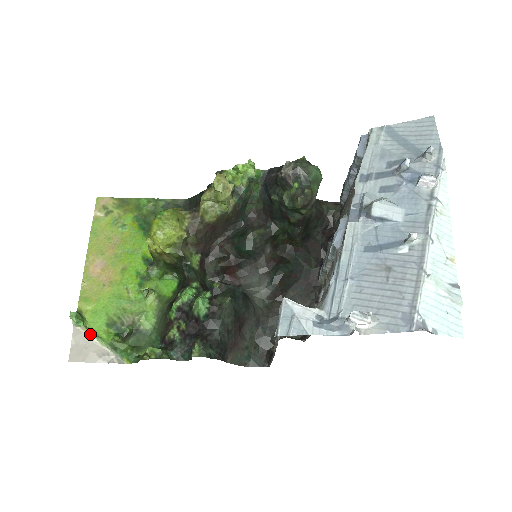
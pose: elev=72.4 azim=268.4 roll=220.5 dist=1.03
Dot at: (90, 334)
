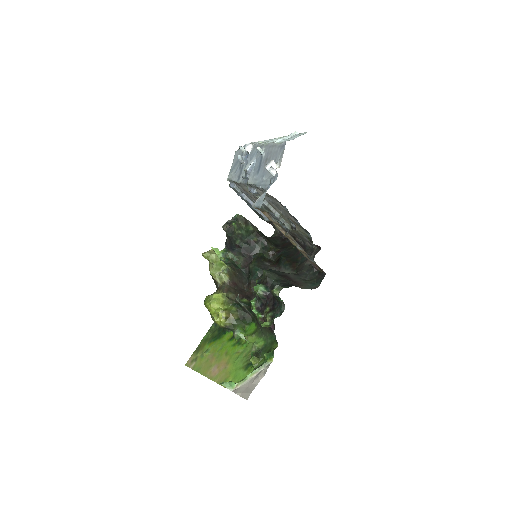
Dot at: (243, 382)
